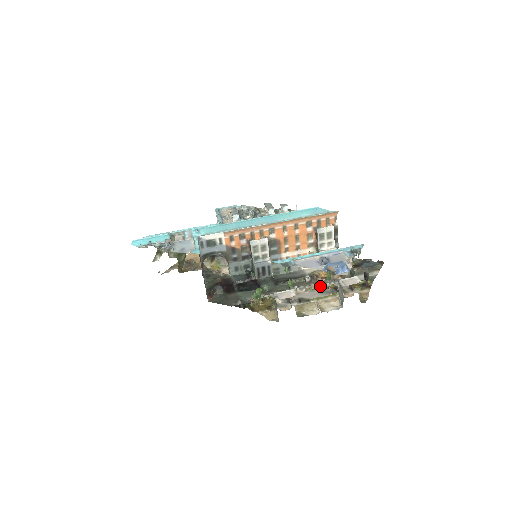
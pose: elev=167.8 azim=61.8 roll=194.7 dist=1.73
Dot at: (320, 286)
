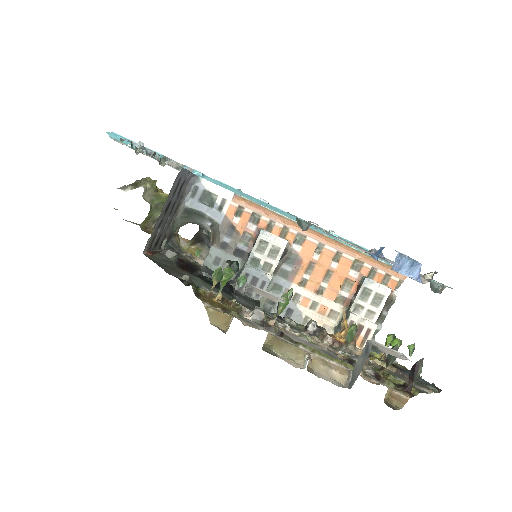
Dot at: (326, 344)
